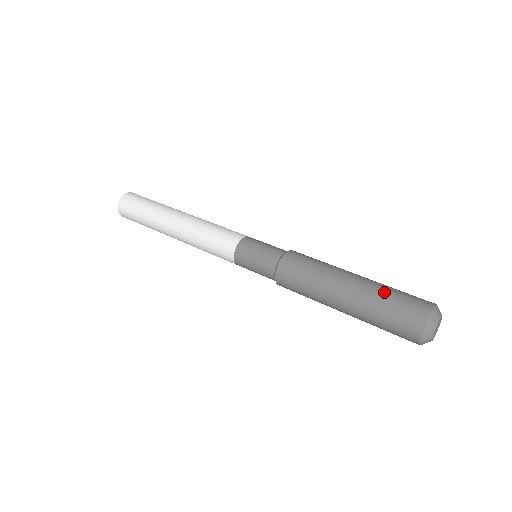
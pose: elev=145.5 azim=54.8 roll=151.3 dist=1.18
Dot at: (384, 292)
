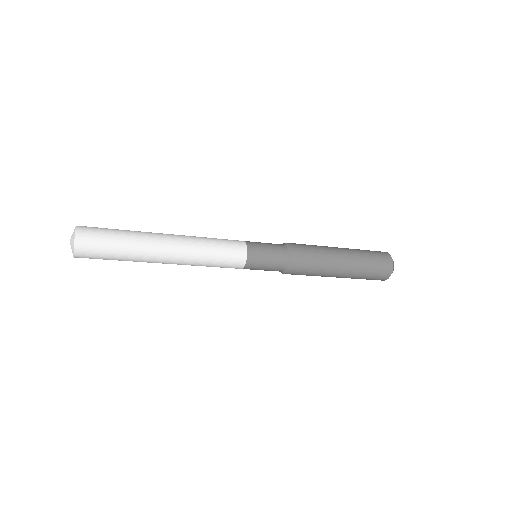
Dot at: (361, 250)
